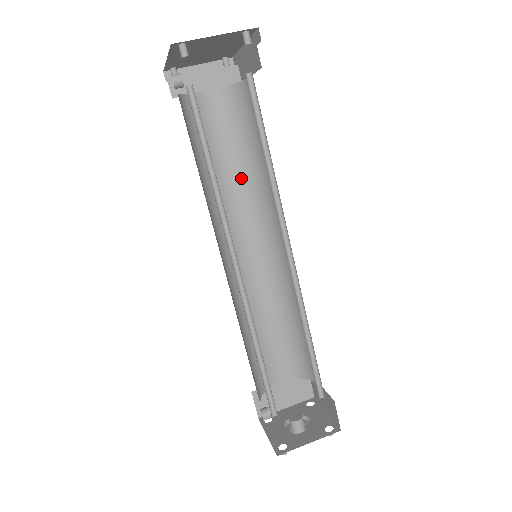
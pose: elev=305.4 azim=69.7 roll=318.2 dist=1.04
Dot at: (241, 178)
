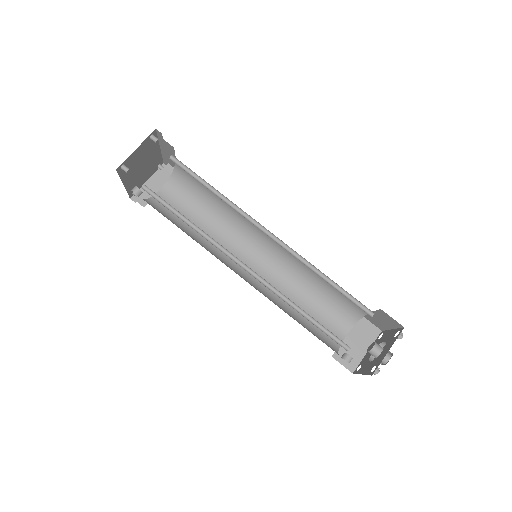
Dot at: (216, 222)
